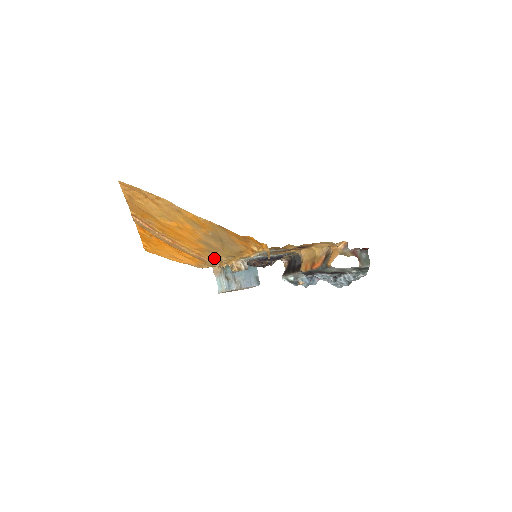
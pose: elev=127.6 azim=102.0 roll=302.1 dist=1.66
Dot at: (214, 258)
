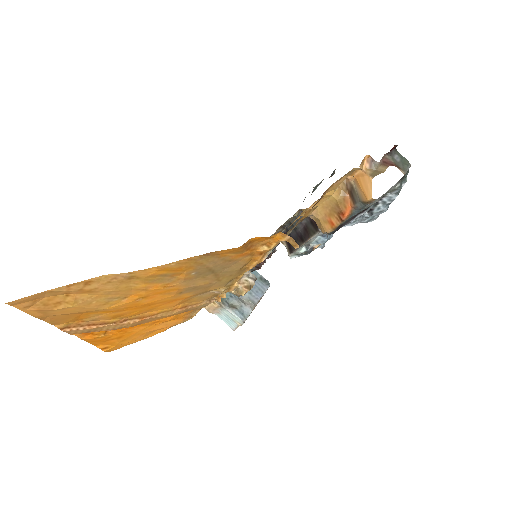
Dot at: (206, 297)
